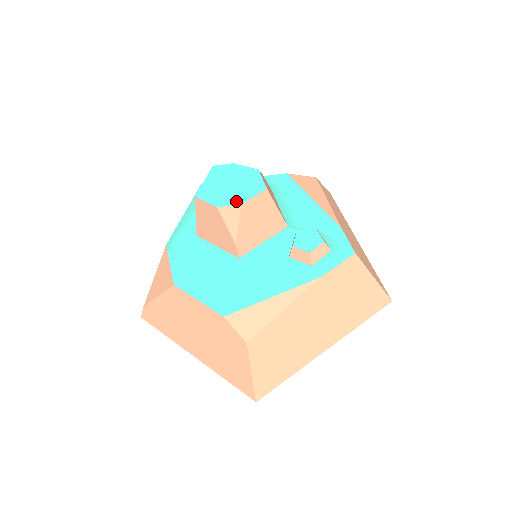
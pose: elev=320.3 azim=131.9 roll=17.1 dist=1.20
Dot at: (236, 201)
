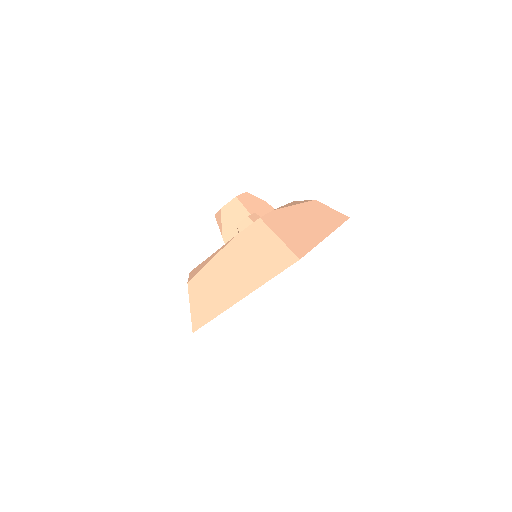
Dot at: occluded
